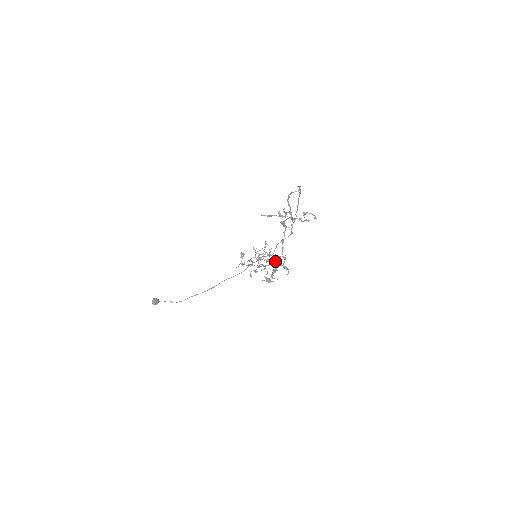
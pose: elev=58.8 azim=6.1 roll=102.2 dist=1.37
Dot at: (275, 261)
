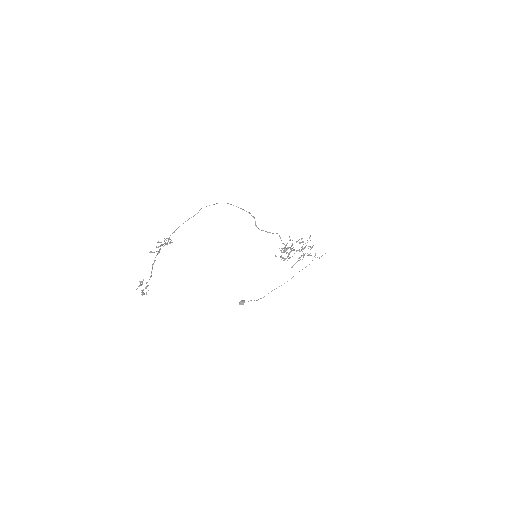
Dot at: (142, 281)
